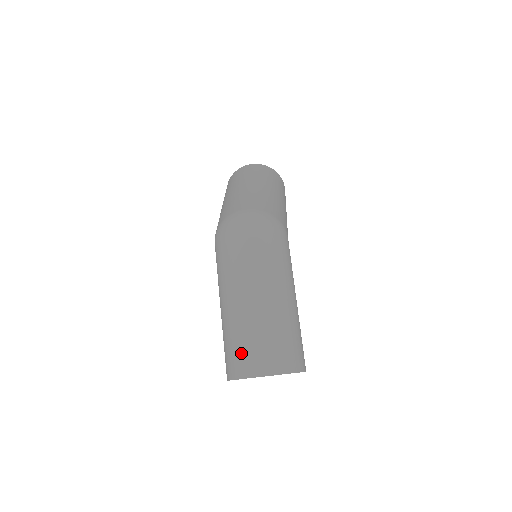
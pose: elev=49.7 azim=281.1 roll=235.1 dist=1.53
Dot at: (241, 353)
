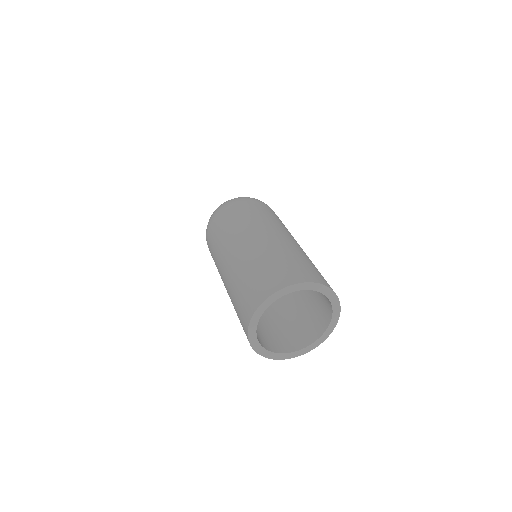
Dot at: (250, 287)
